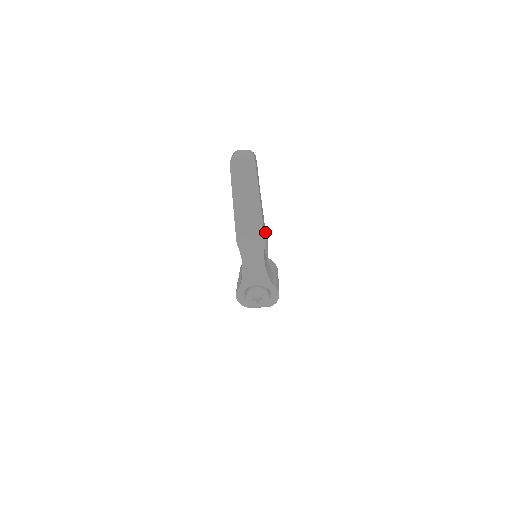
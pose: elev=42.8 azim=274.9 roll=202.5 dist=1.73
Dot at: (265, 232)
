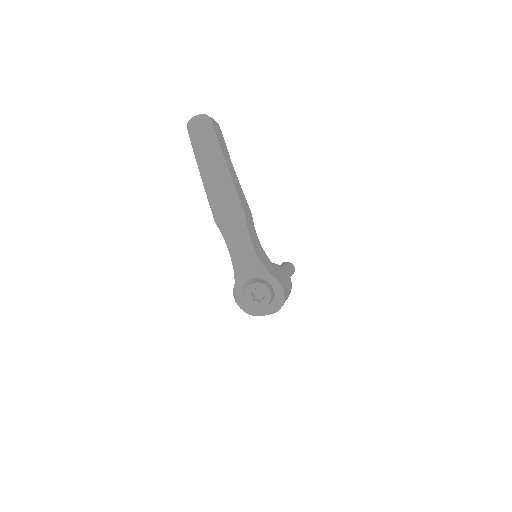
Dot at: (249, 212)
